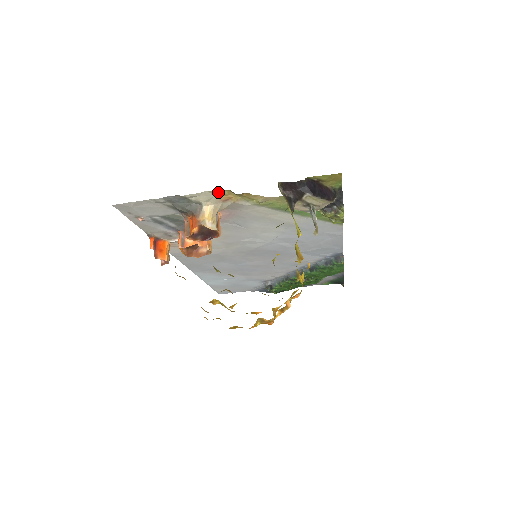
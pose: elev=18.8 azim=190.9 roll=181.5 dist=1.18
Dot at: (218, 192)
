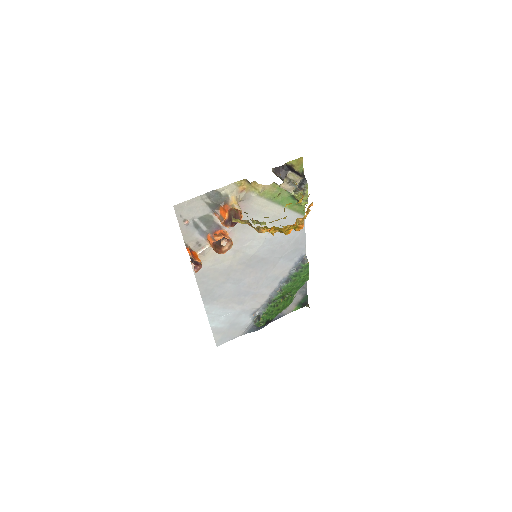
Dot at: (238, 183)
